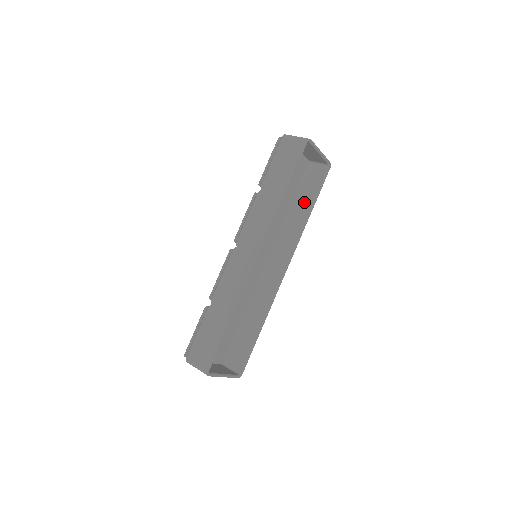
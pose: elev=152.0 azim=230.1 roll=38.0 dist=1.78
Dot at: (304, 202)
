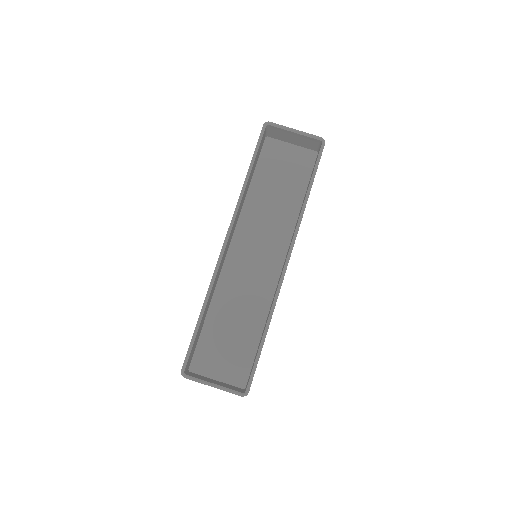
Dot at: occluded
